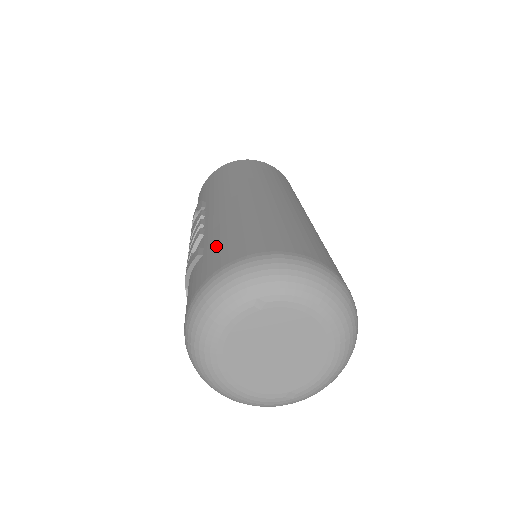
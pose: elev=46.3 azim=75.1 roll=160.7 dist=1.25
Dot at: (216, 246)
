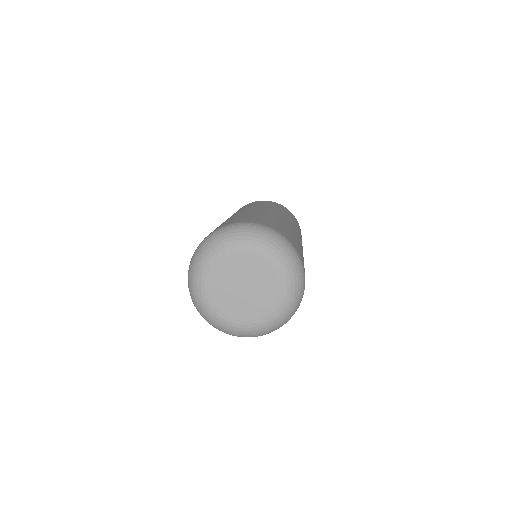
Dot at: occluded
